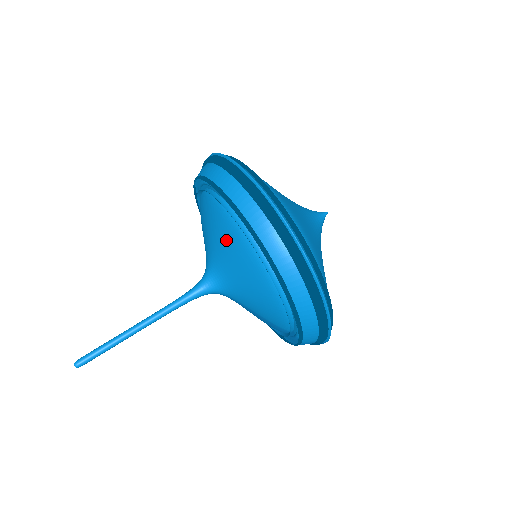
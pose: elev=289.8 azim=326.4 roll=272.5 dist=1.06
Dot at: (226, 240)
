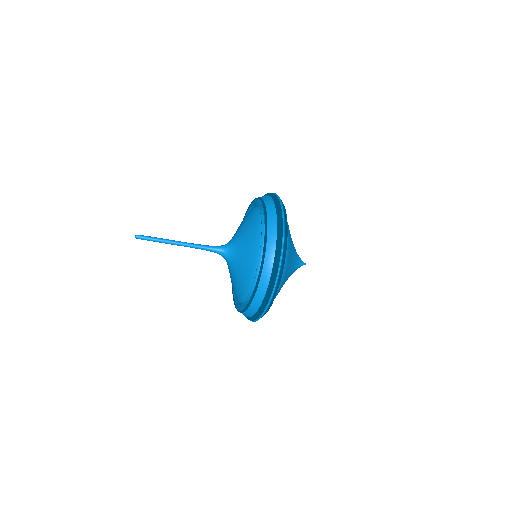
Dot at: (249, 249)
